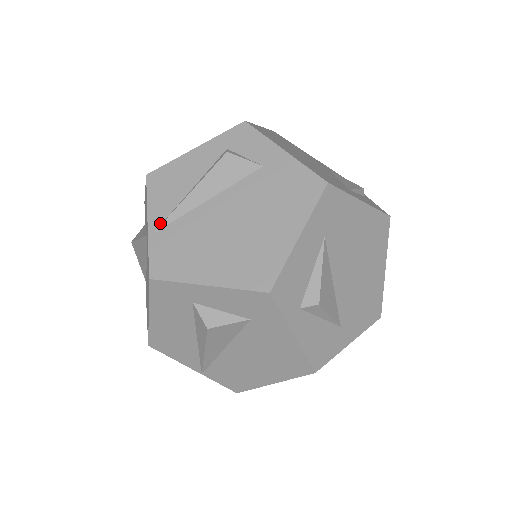
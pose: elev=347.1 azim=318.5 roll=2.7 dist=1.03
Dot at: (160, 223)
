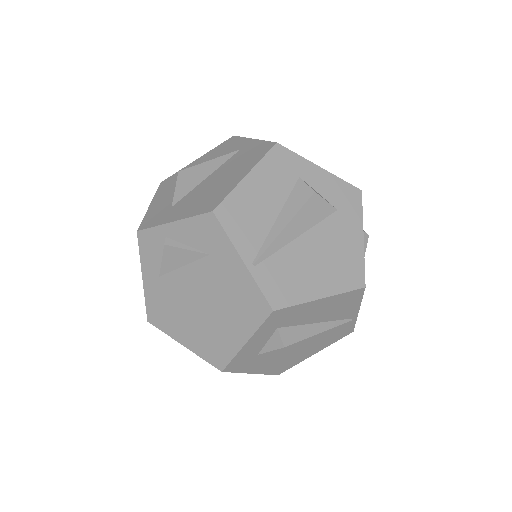
Dot at: occluded
